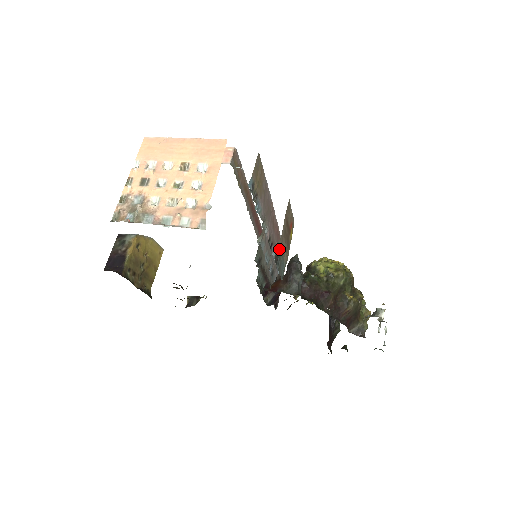
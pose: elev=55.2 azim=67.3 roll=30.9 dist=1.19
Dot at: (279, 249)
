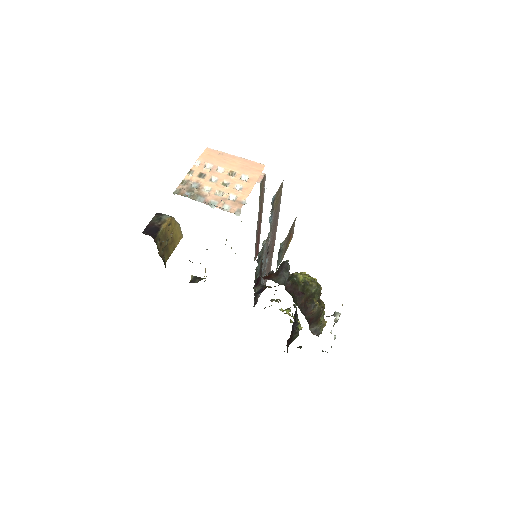
Dot at: (282, 247)
